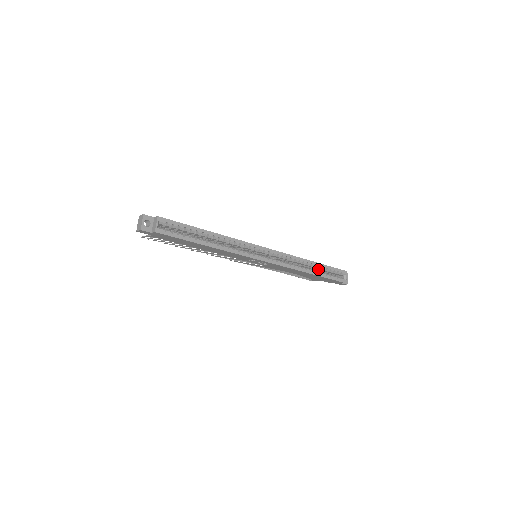
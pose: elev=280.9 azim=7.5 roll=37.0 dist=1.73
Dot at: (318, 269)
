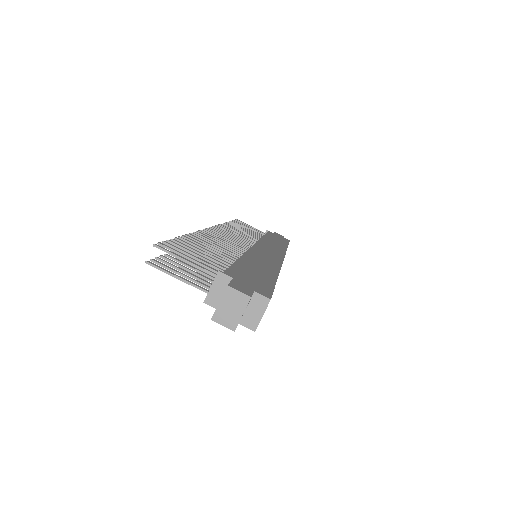
Dot at: occluded
